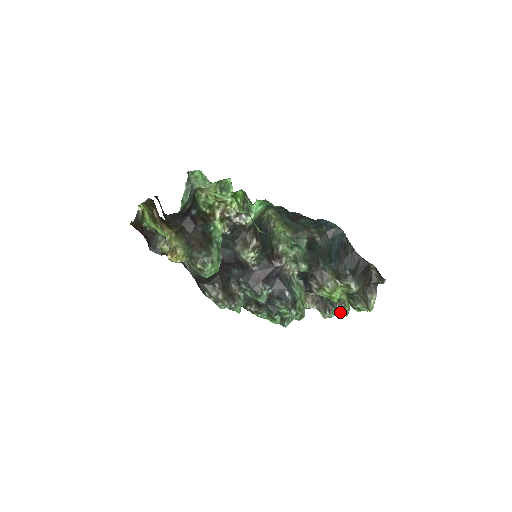
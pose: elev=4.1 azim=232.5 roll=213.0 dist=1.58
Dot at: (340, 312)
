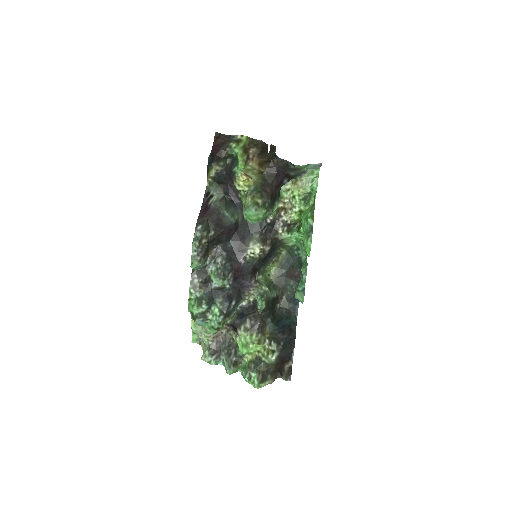
Dot at: (229, 365)
